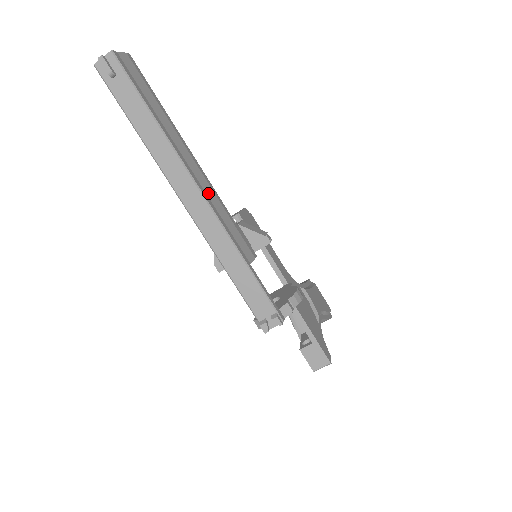
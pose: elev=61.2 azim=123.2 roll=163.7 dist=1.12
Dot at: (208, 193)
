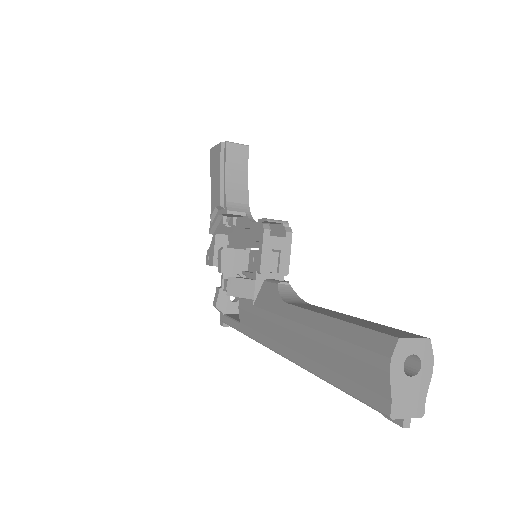
Dot at: occluded
